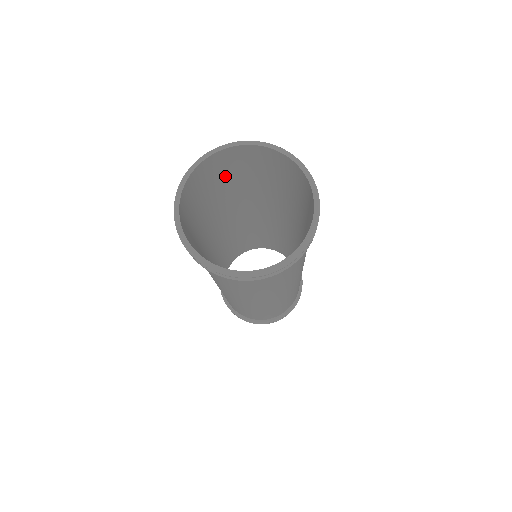
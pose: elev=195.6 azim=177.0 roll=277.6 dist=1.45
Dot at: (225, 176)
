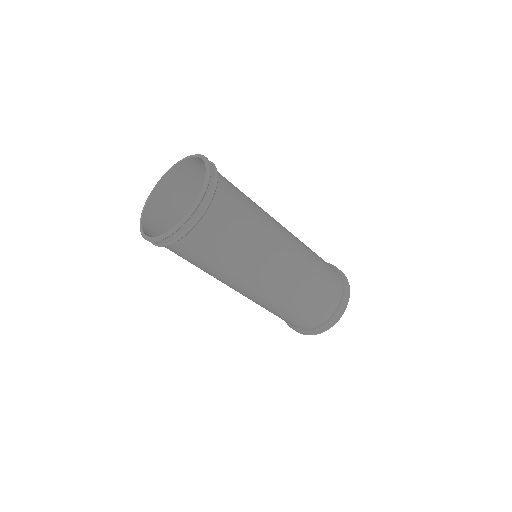
Dot at: (179, 214)
